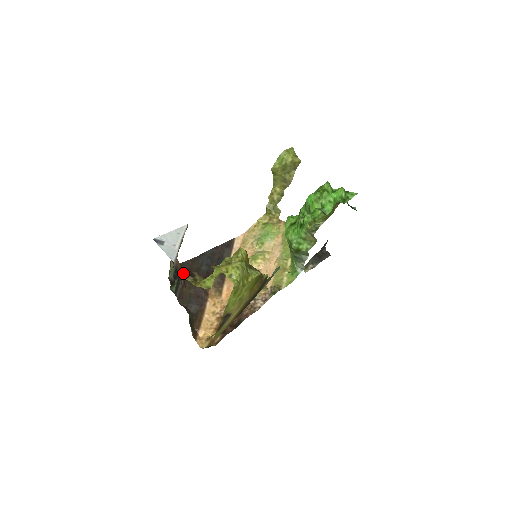
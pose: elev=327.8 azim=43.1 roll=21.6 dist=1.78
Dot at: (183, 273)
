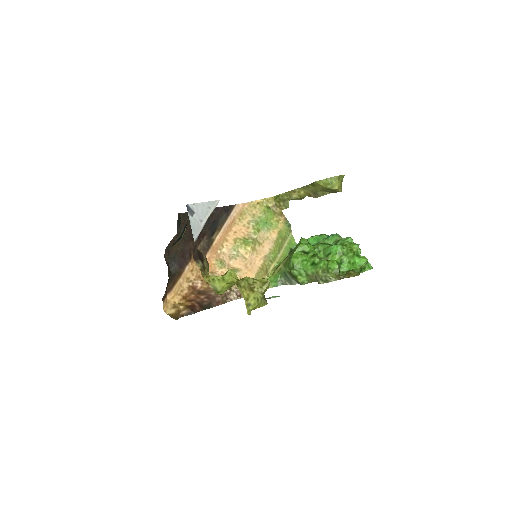
Dot at: (196, 253)
